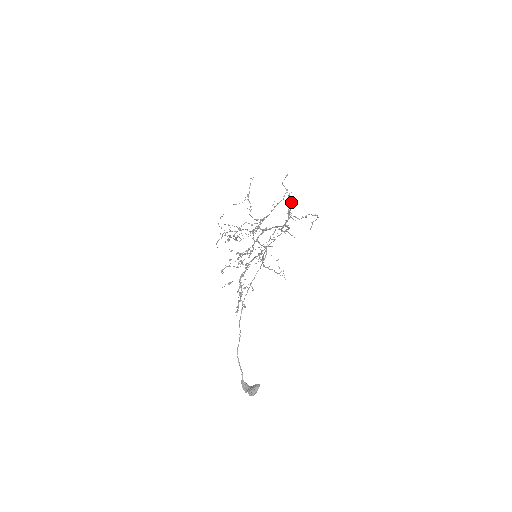
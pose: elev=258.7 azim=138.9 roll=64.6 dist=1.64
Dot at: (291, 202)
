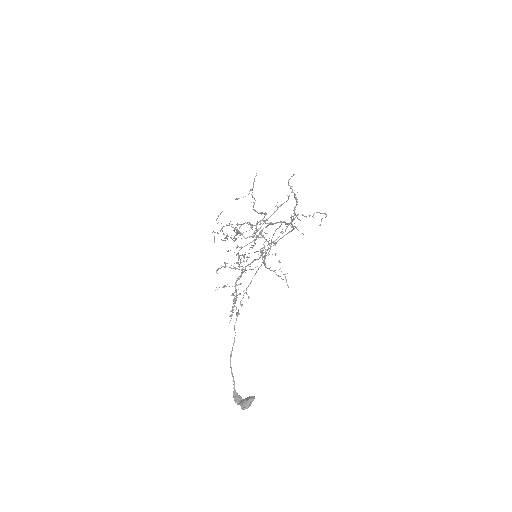
Dot at: (297, 202)
